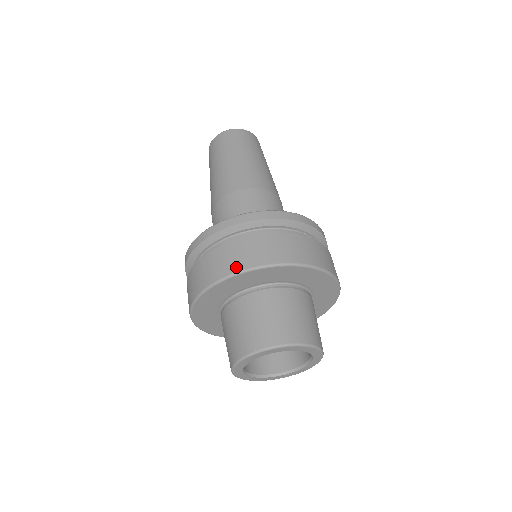
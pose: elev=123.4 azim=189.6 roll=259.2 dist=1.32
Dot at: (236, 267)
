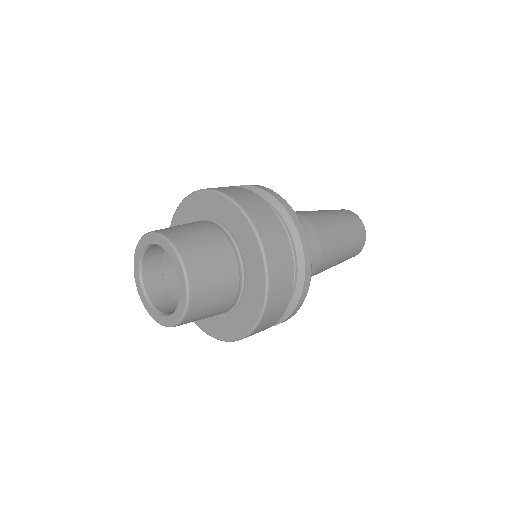
Dot at: occluded
